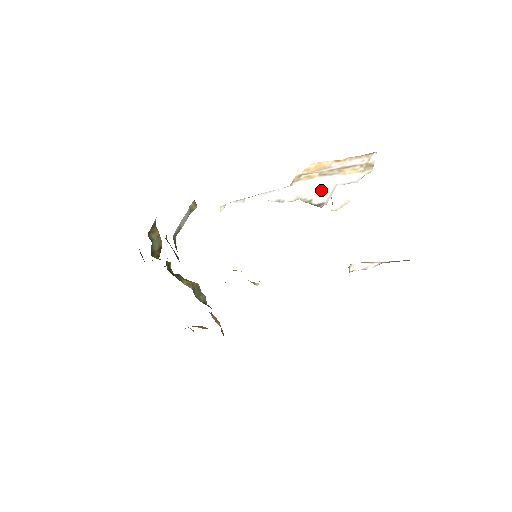
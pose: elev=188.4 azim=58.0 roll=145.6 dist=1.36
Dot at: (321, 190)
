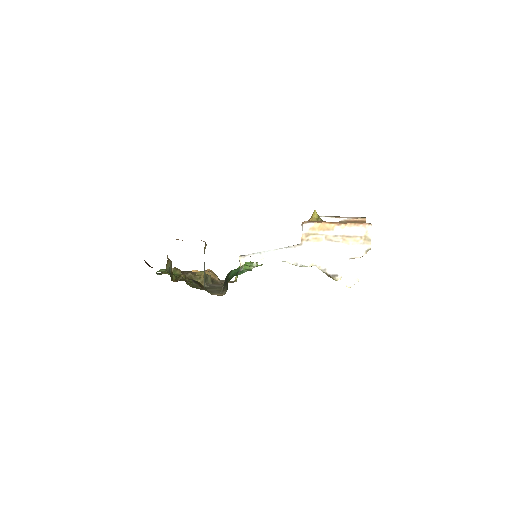
Dot at: (331, 259)
